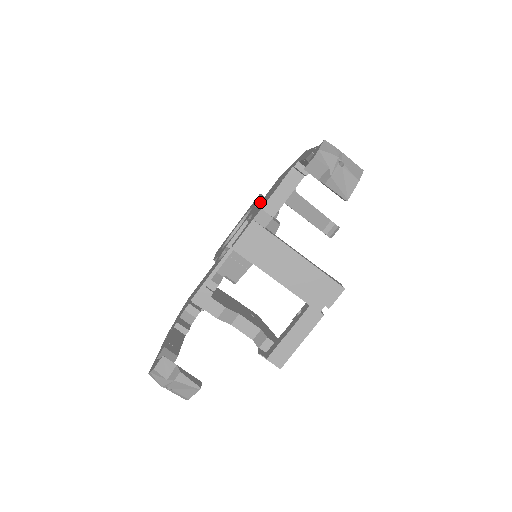
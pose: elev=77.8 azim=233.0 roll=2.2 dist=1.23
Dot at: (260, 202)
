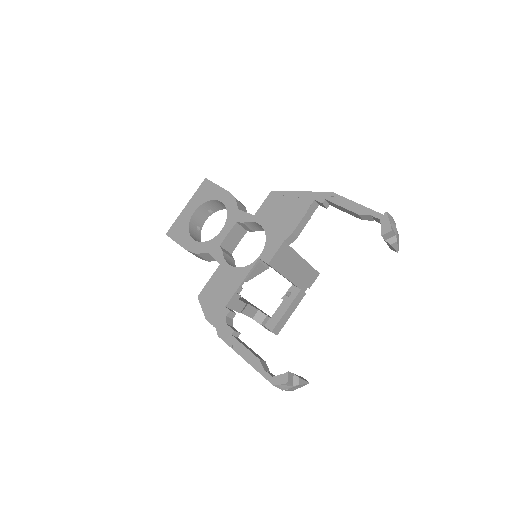
Dot at: (258, 211)
